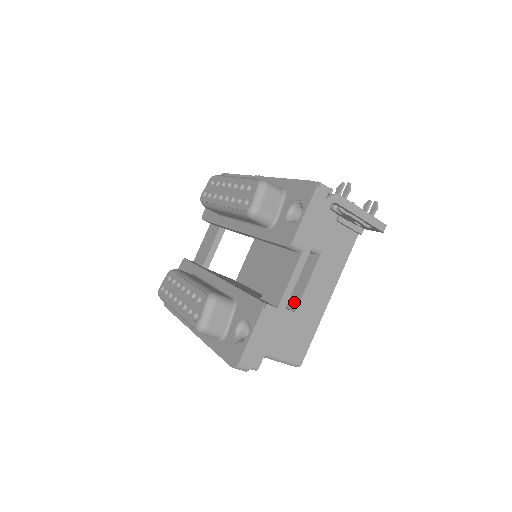
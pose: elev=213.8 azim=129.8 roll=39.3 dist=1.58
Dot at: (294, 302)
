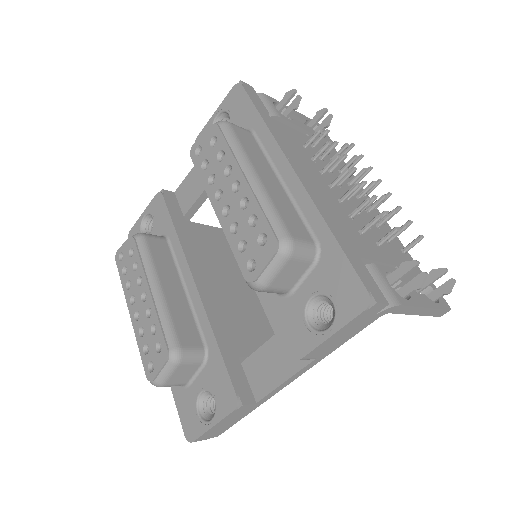
Dot at: occluded
